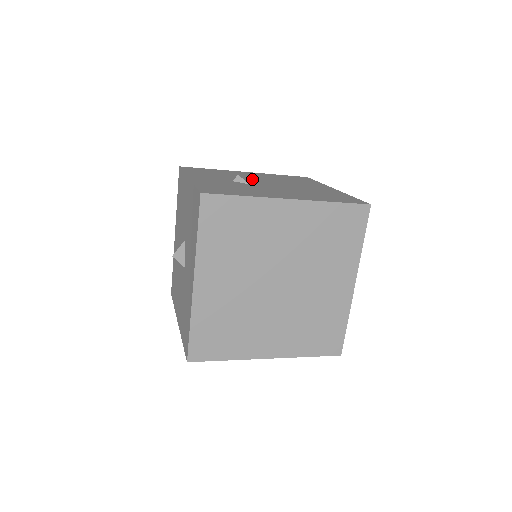
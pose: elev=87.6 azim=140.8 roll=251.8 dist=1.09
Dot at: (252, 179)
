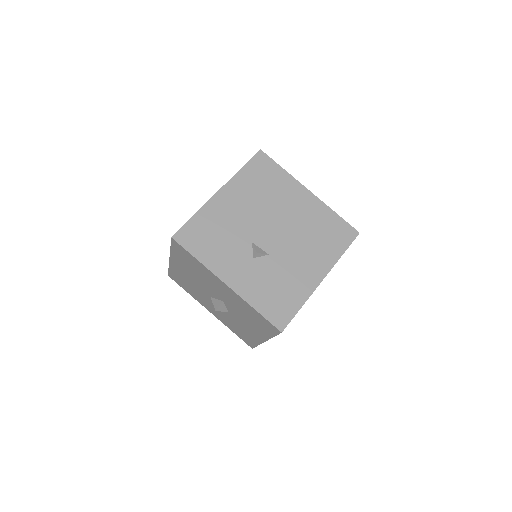
Dot at: (252, 228)
